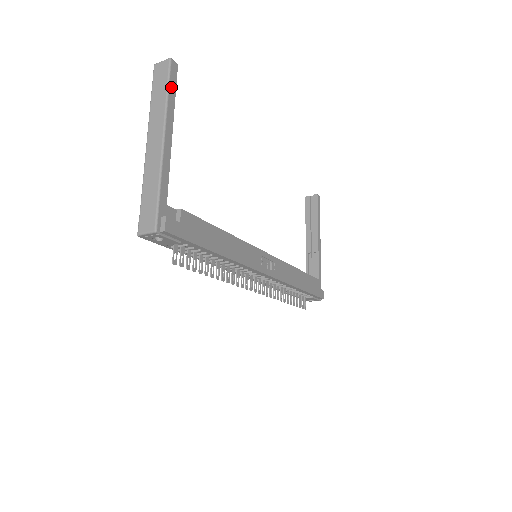
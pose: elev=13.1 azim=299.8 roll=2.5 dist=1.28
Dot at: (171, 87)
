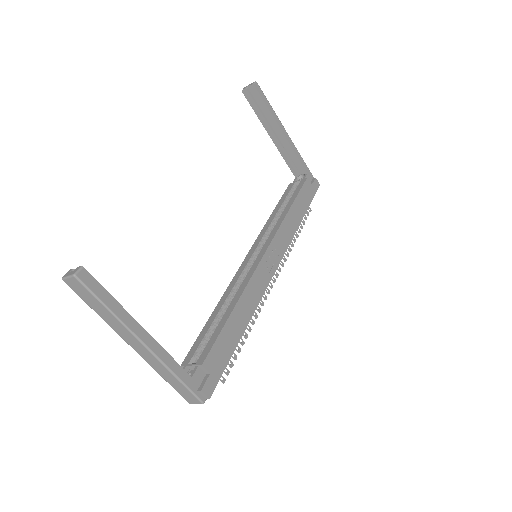
Dot at: (103, 298)
